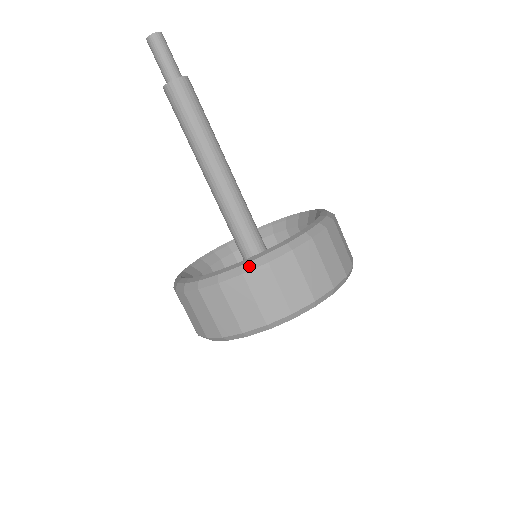
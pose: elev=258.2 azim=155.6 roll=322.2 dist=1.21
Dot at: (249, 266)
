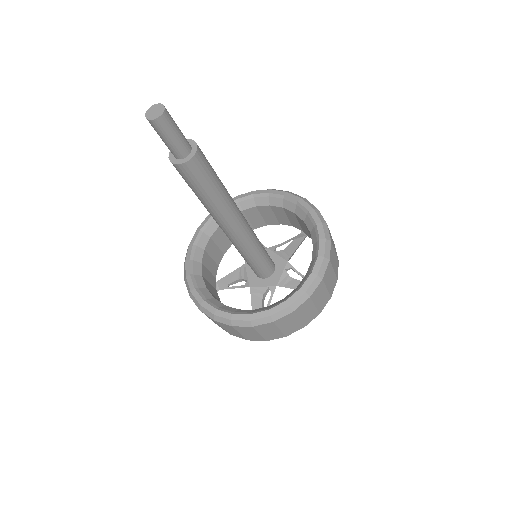
Dot at: (204, 311)
